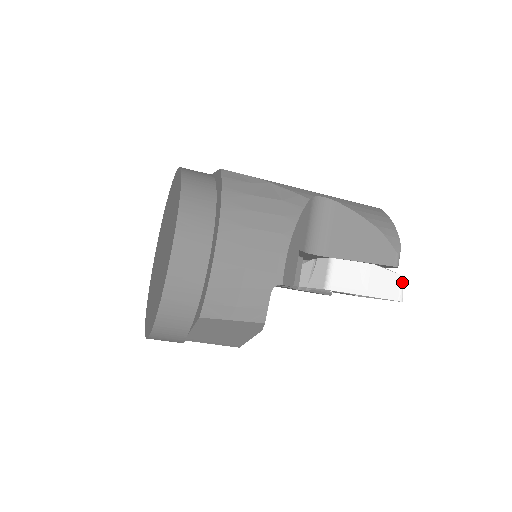
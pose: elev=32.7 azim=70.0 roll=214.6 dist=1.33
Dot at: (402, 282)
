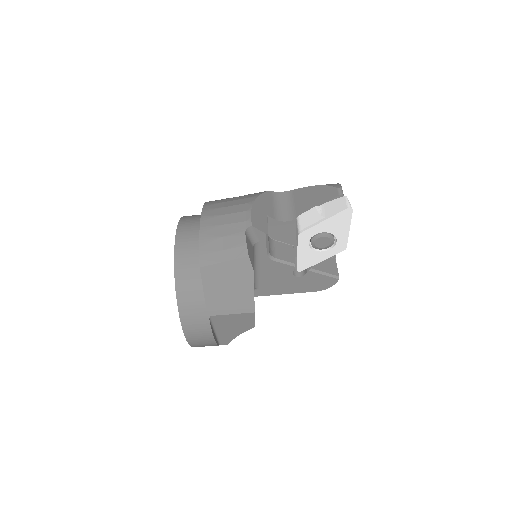
Dot at: (347, 199)
